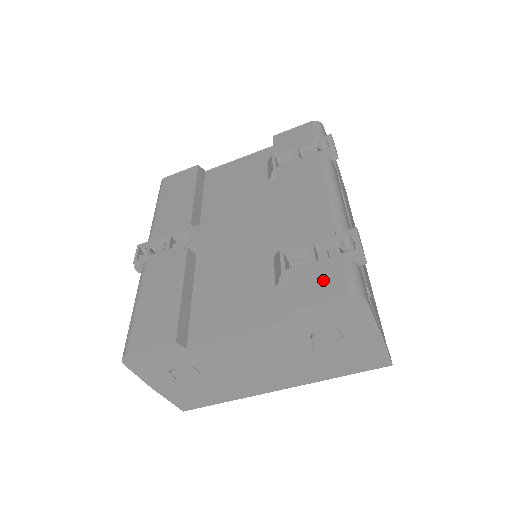
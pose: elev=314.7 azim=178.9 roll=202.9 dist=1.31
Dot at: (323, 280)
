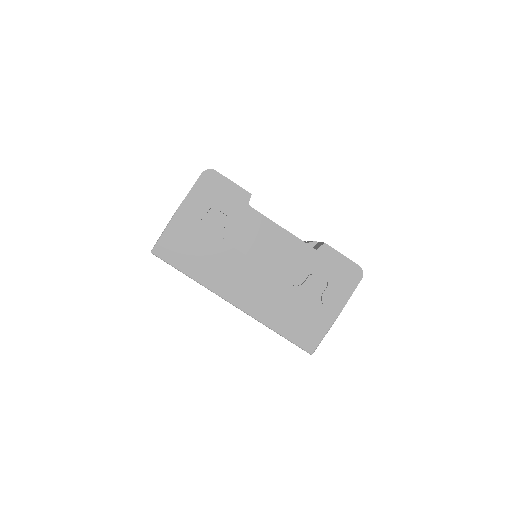
Dot at: occluded
